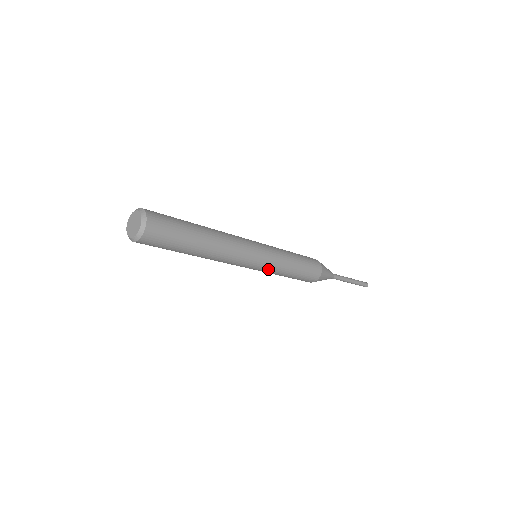
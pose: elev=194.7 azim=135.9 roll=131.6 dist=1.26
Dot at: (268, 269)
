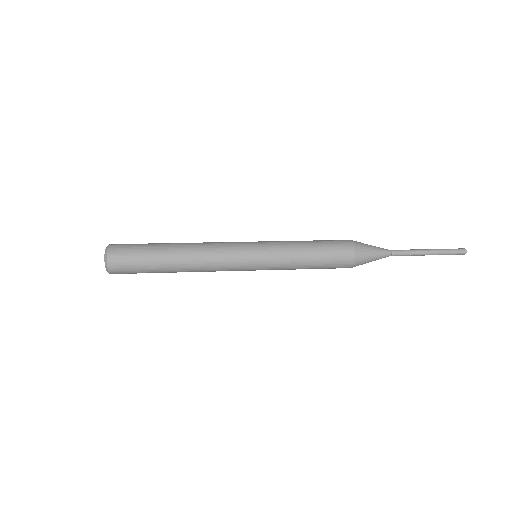
Dot at: occluded
